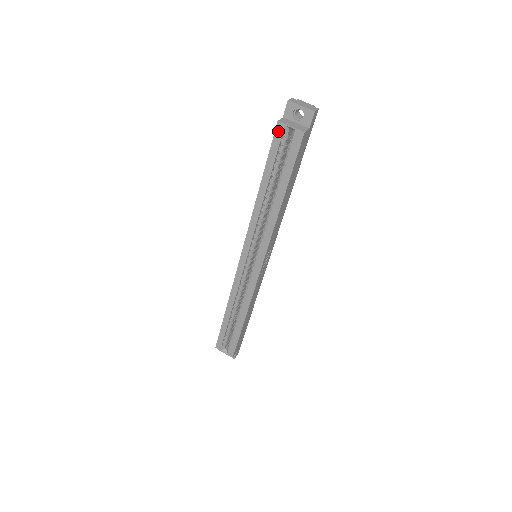
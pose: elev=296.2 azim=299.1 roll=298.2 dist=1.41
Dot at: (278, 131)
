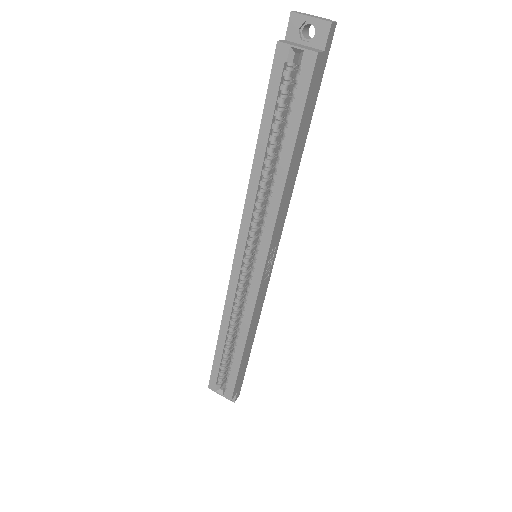
Dot at: (278, 57)
